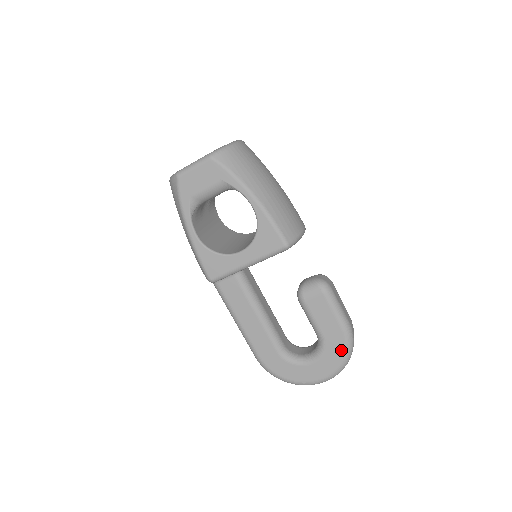
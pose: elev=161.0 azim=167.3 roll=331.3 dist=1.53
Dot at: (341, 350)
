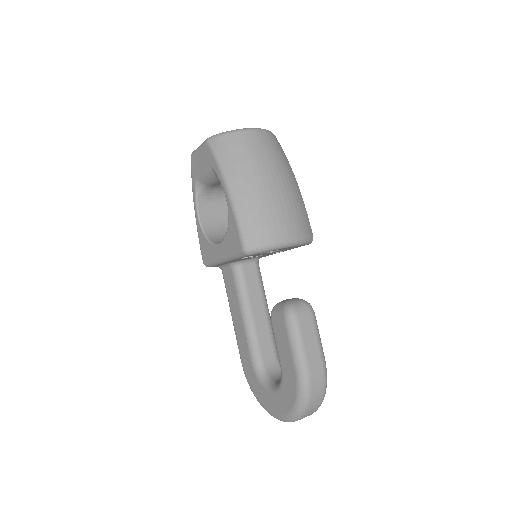
Dot at: (293, 394)
